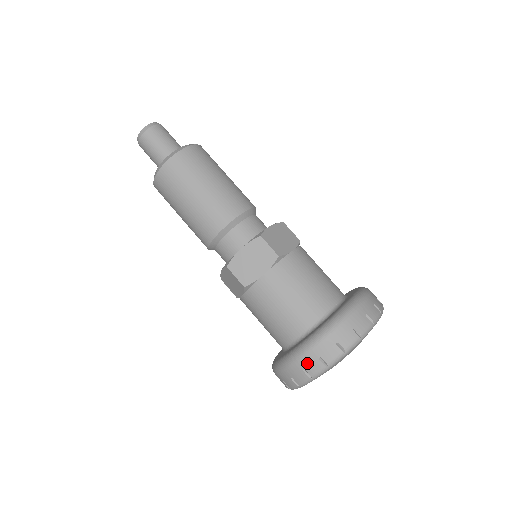
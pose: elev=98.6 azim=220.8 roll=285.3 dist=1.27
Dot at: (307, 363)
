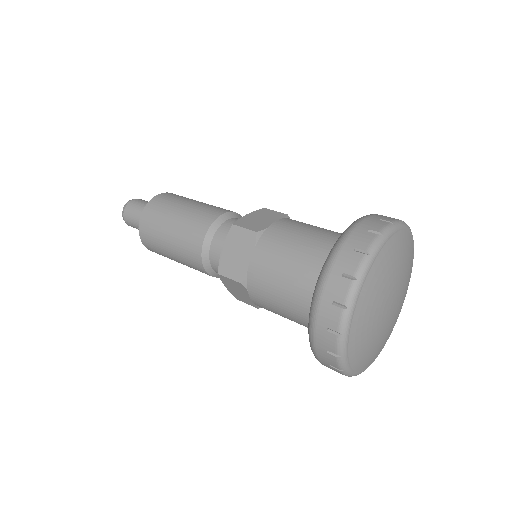
Dot at: (325, 318)
